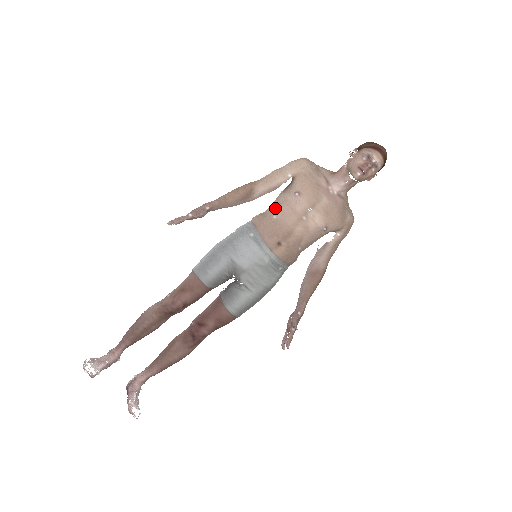
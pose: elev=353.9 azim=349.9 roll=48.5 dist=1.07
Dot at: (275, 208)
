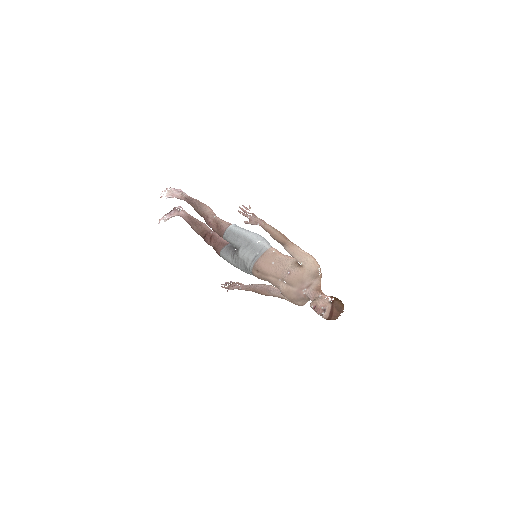
Dot at: (280, 261)
